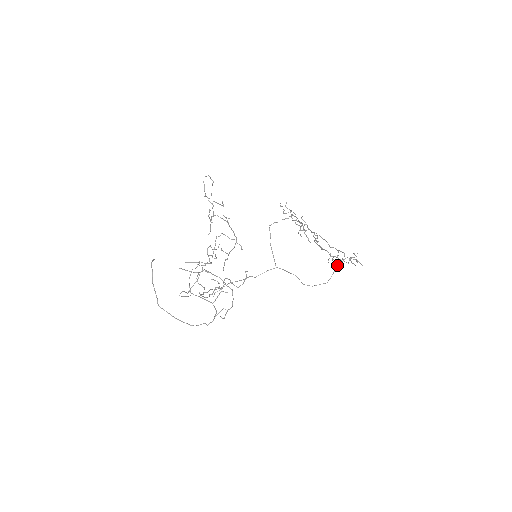
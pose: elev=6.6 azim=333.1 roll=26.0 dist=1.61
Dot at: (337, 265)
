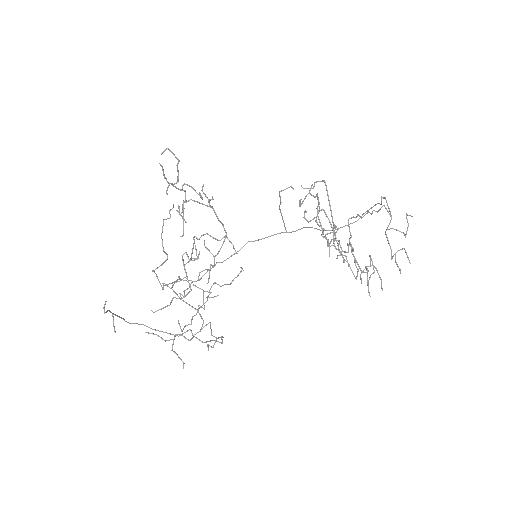
Dot at: (373, 273)
